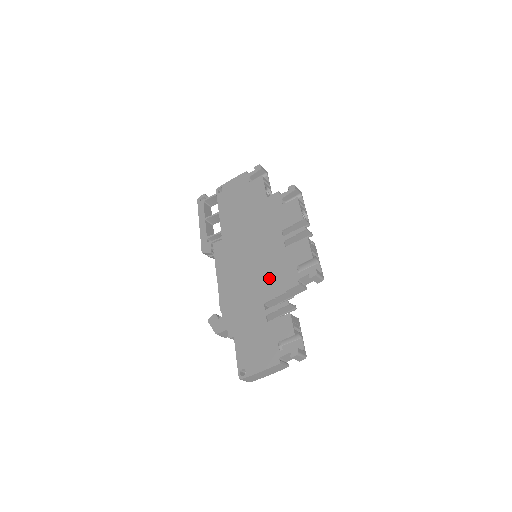
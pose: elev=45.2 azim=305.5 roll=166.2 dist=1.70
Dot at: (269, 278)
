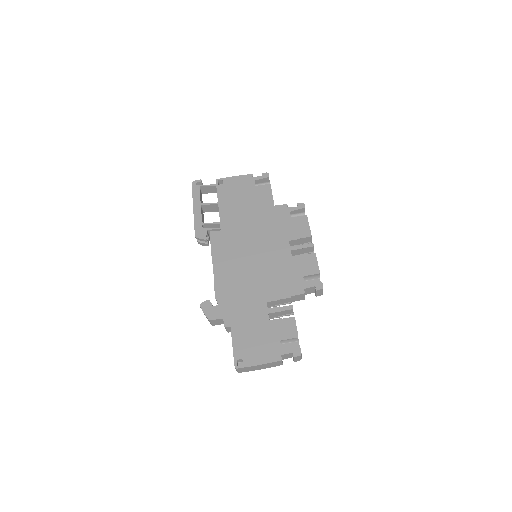
Dot at: (274, 280)
